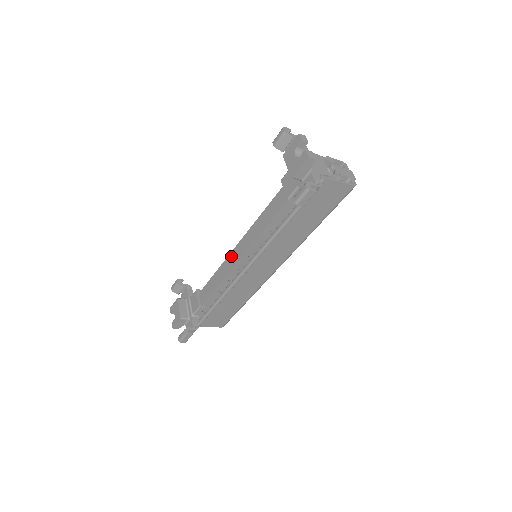
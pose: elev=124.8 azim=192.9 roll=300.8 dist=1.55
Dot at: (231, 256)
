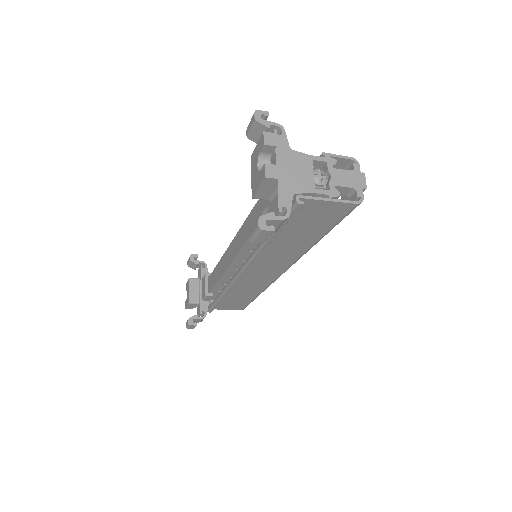
Dot at: (227, 253)
